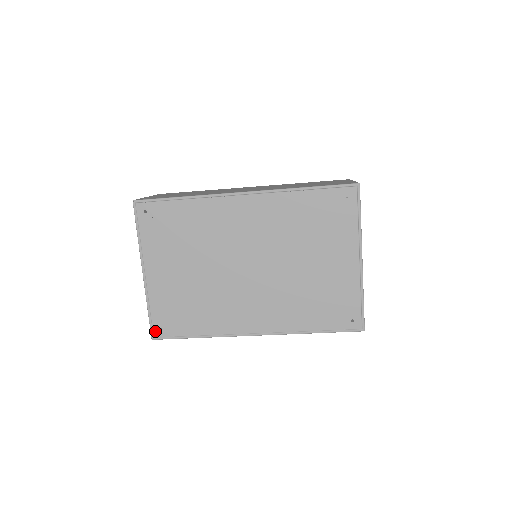
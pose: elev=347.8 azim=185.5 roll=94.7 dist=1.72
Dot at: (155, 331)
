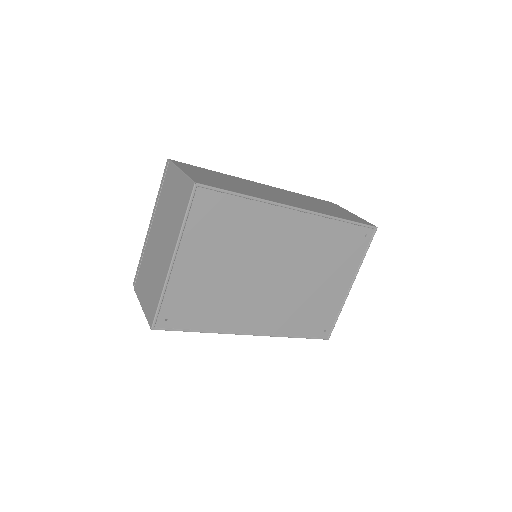
Dot at: (159, 321)
